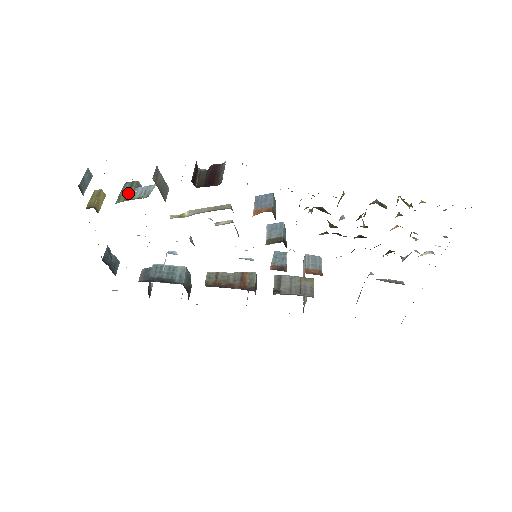
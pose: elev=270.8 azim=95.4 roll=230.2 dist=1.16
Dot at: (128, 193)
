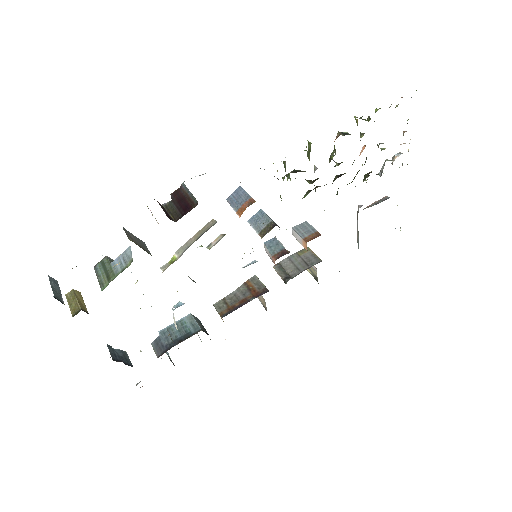
Dot at: (107, 273)
